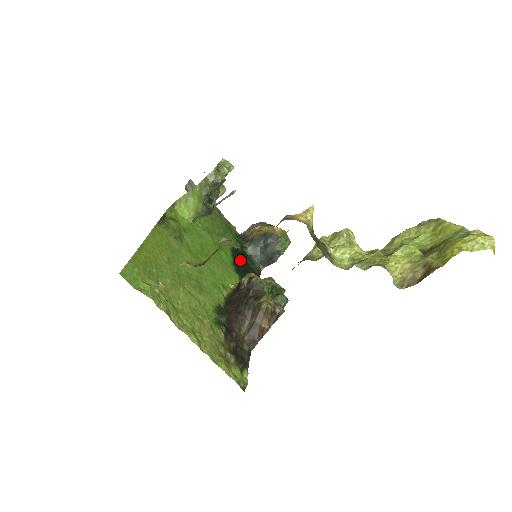
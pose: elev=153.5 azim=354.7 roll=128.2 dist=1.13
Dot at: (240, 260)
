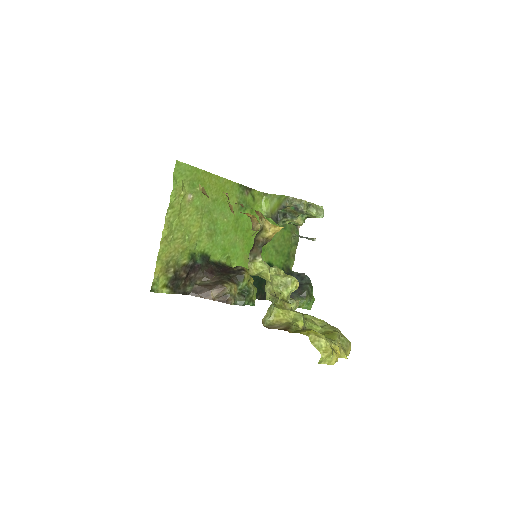
Dot at: occluded
